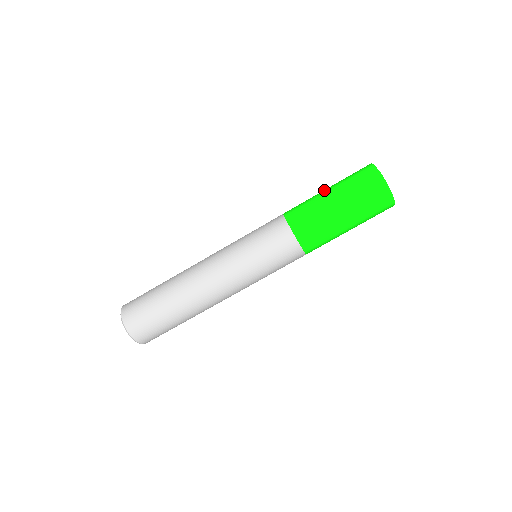
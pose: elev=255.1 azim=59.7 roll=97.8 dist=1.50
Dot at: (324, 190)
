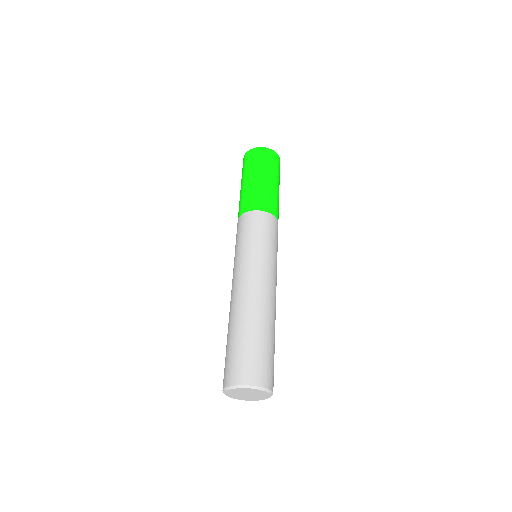
Dot at: occluded
